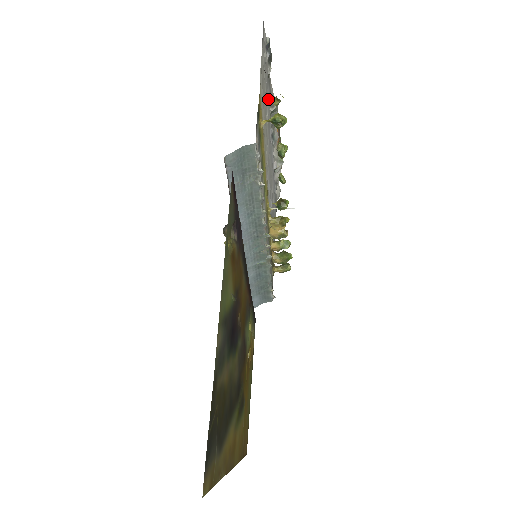
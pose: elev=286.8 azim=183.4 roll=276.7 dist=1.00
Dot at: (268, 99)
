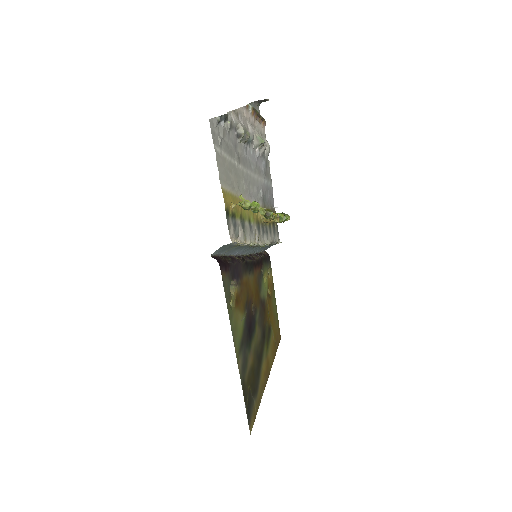
Dot at: (234, 143)
